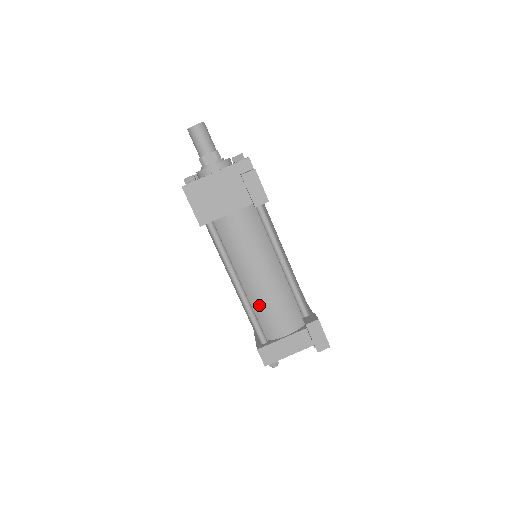
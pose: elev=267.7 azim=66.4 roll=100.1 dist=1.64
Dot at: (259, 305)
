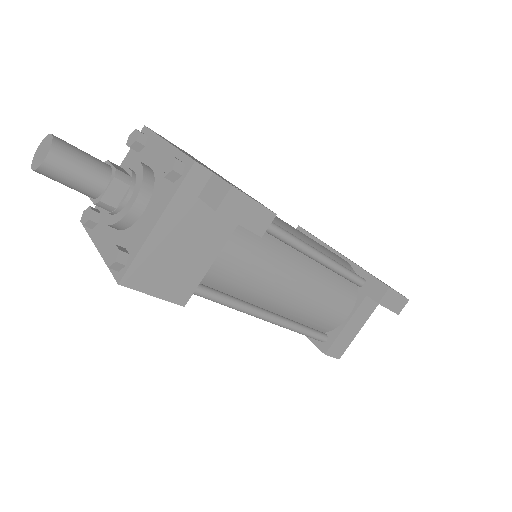
Dot at: (304, 315)
